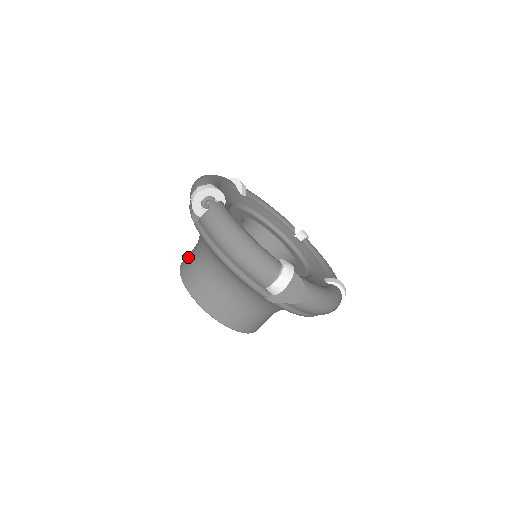
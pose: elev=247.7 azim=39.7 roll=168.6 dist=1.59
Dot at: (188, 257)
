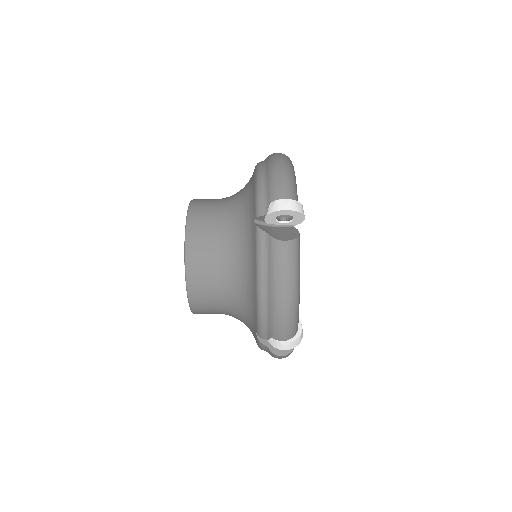
Dot at: (205, 217)
